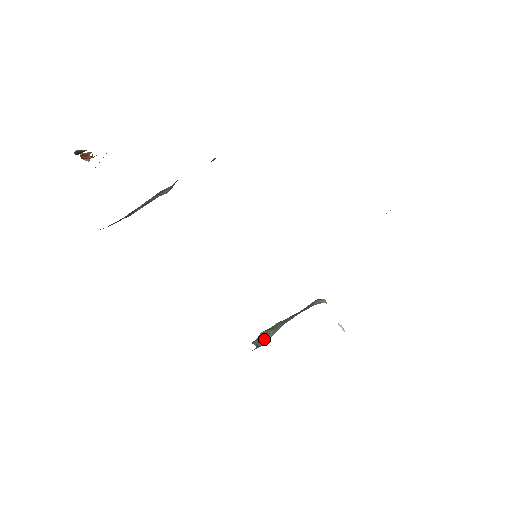
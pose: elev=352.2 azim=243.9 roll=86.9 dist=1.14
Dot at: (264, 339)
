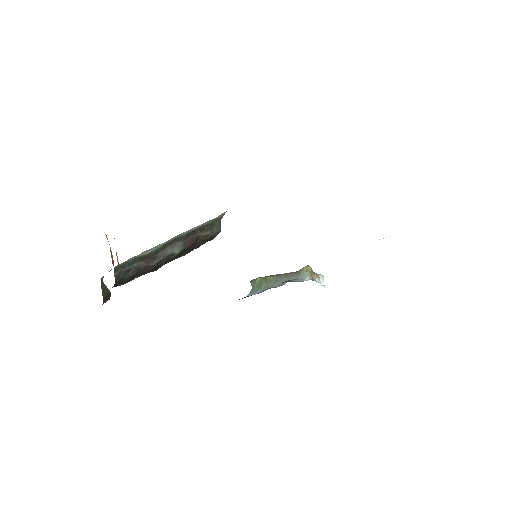
Dot at: (257, 288)
